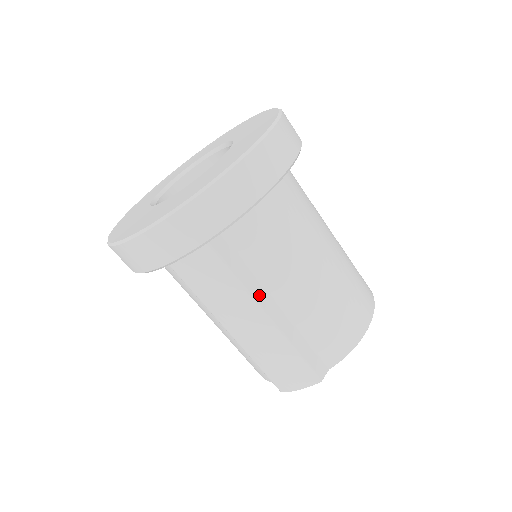
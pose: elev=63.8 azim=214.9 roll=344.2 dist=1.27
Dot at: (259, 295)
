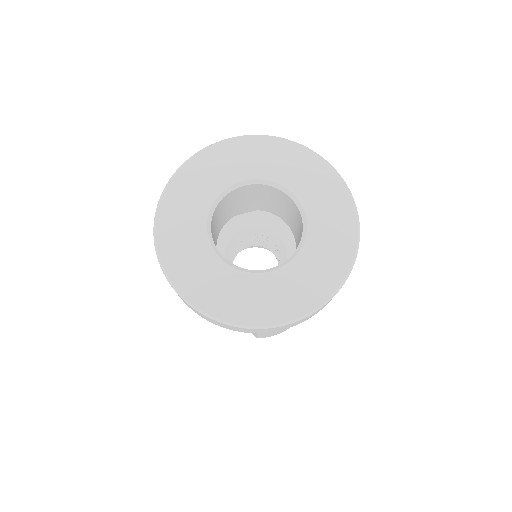
Dot at: occluded
